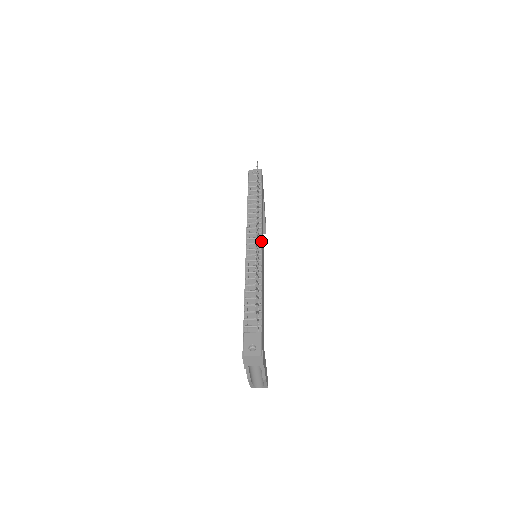
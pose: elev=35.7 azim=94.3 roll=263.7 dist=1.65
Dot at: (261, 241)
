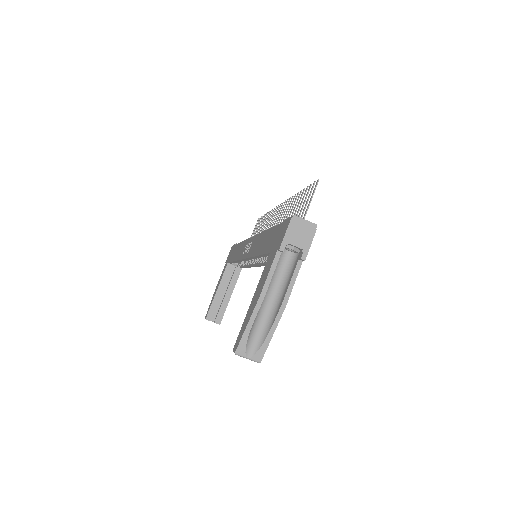
Dot at: occluded
